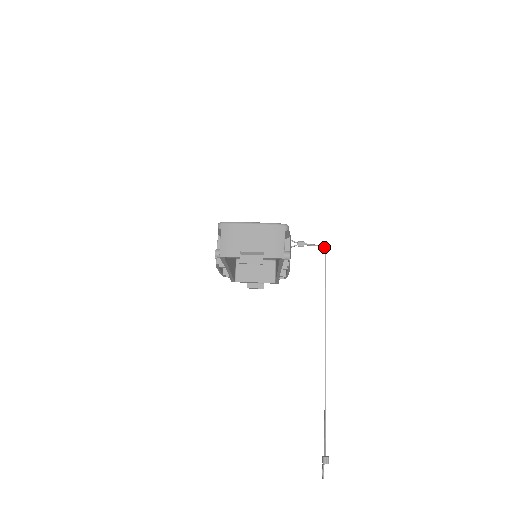
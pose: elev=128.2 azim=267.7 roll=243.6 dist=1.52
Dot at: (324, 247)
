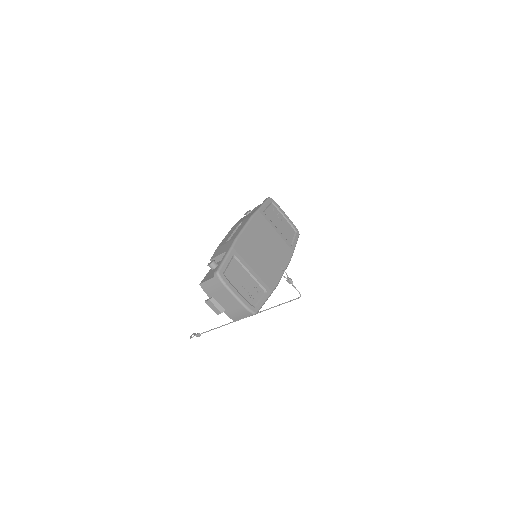
Dot at: (300, 296)
